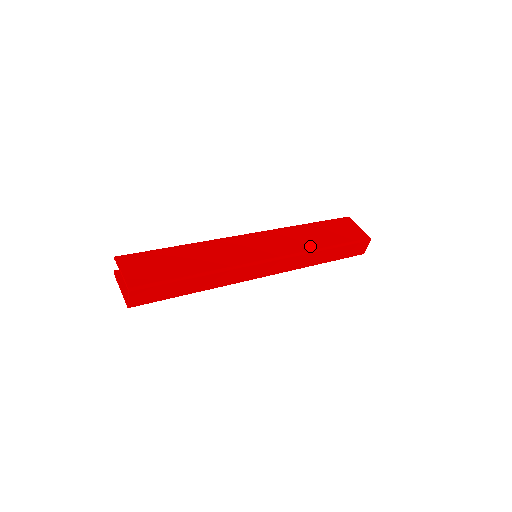
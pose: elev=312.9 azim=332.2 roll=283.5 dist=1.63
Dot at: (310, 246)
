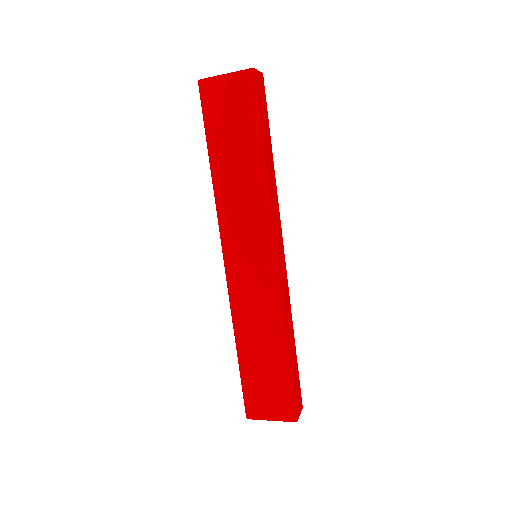
Dot at: occluded
